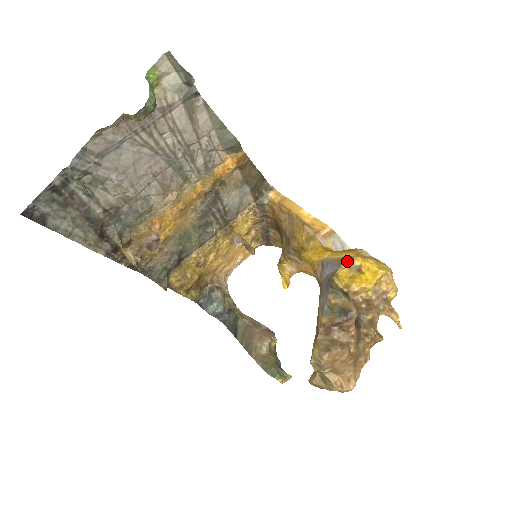
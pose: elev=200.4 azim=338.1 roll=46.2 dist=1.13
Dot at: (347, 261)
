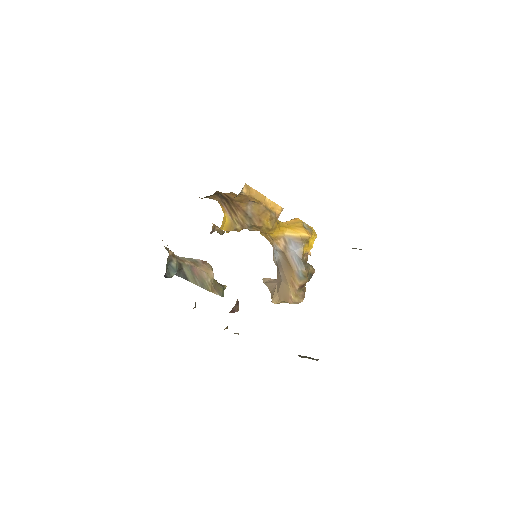
Dot at: (305, 240)
